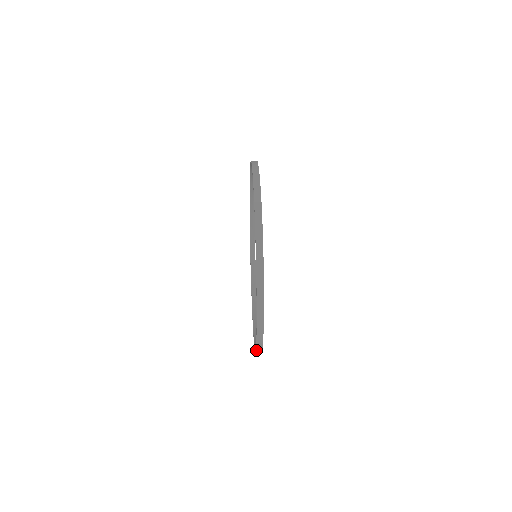
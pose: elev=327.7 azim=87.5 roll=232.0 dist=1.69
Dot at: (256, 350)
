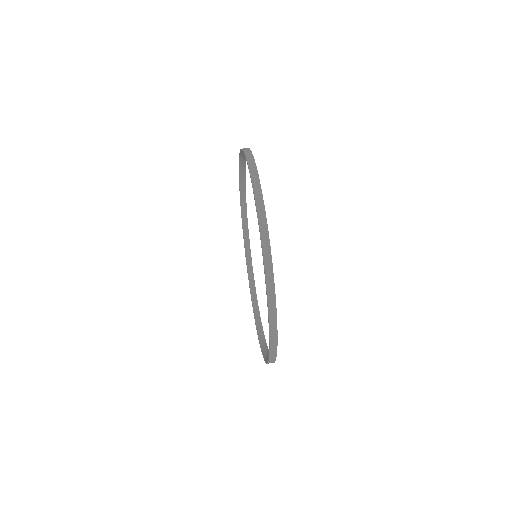
Dot at: occluded
